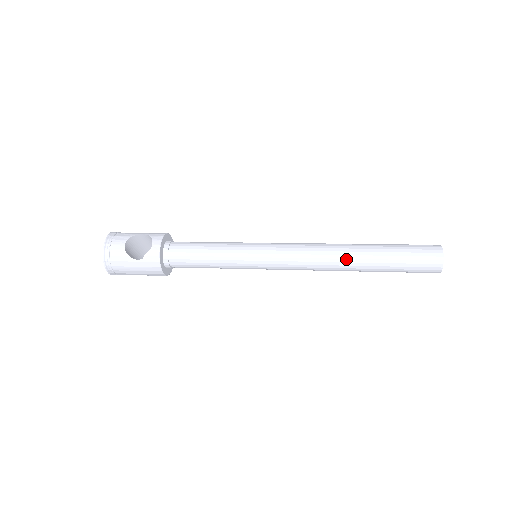
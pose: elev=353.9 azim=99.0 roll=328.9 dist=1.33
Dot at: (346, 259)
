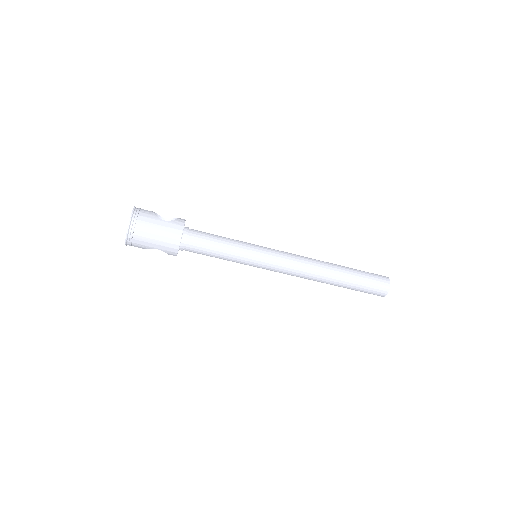
Dot at: (327, 264)
